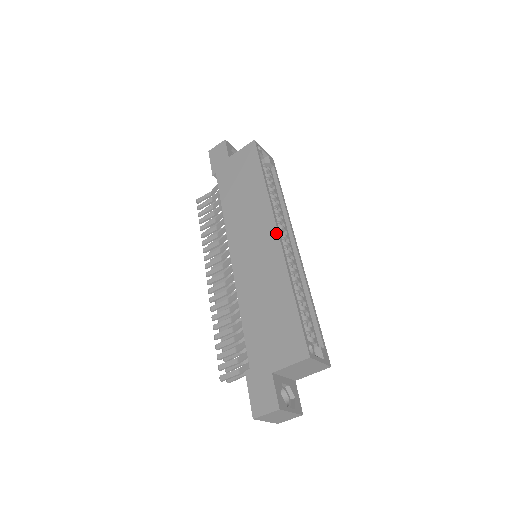
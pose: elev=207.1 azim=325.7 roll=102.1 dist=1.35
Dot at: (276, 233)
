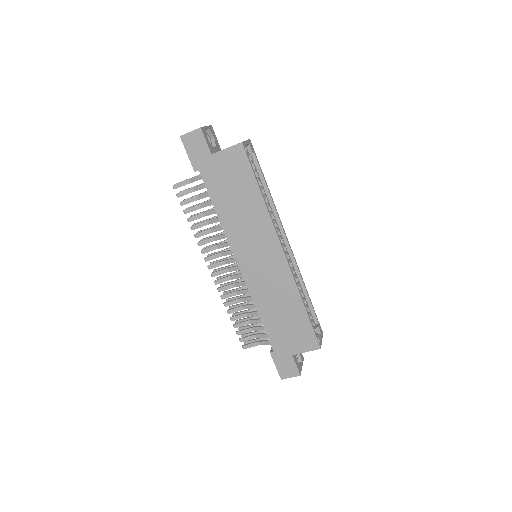
Dot at: (283, 254)
